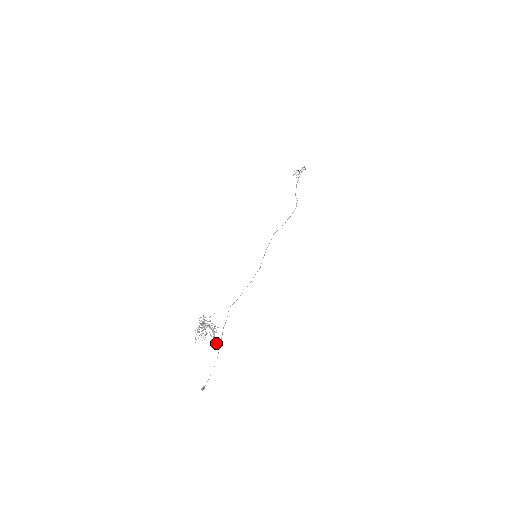
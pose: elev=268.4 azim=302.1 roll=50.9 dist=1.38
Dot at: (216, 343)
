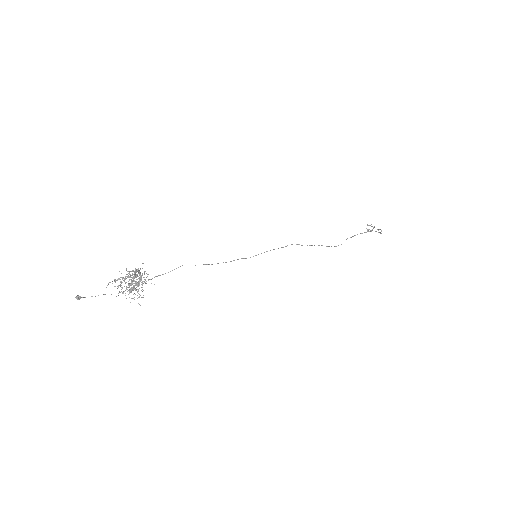
Dot at: occluded
